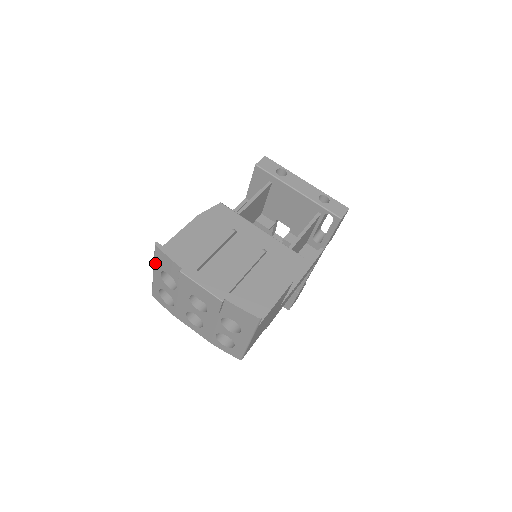
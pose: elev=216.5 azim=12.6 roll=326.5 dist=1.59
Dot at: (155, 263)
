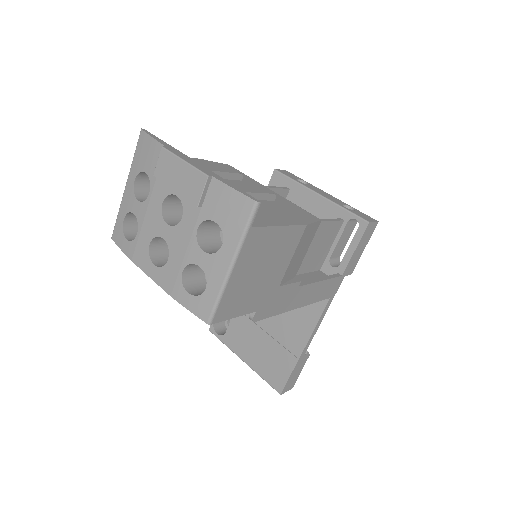
Dot at: (132, 166)
